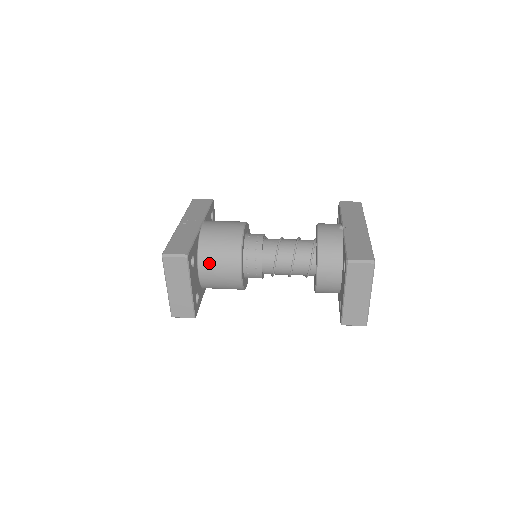
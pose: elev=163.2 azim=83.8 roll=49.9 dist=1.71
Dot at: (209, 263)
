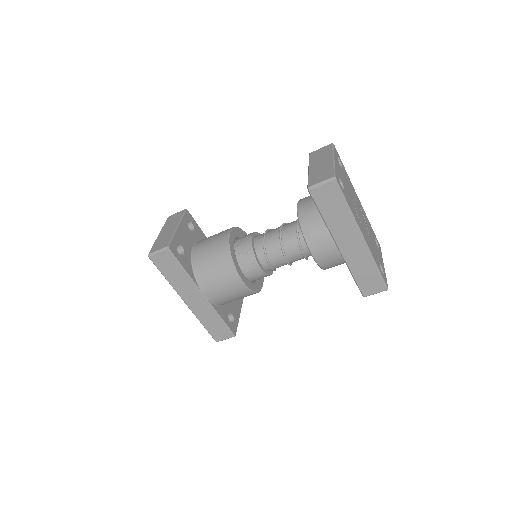
Dot at: occluded
